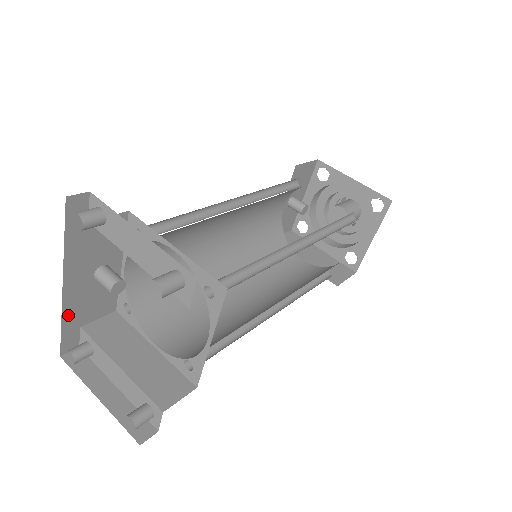
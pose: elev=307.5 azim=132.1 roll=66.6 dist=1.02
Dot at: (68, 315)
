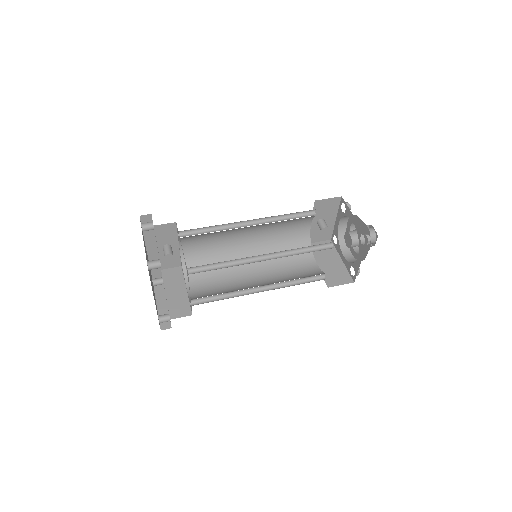
Dot at: occluded
